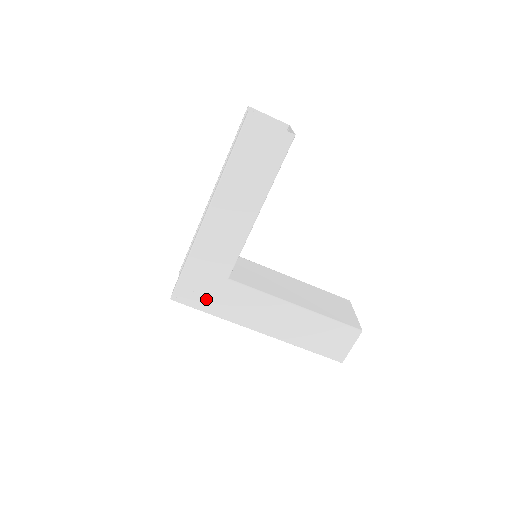
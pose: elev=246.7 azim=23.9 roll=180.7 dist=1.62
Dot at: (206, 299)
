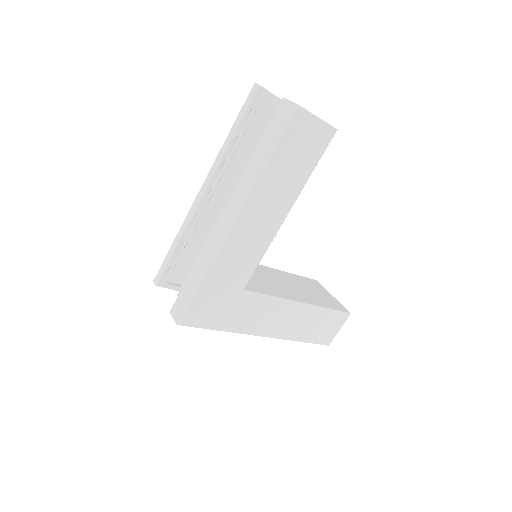
Dot at: (217, 316)
